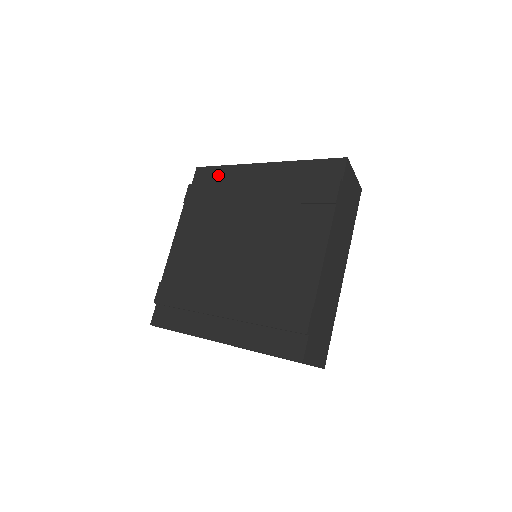
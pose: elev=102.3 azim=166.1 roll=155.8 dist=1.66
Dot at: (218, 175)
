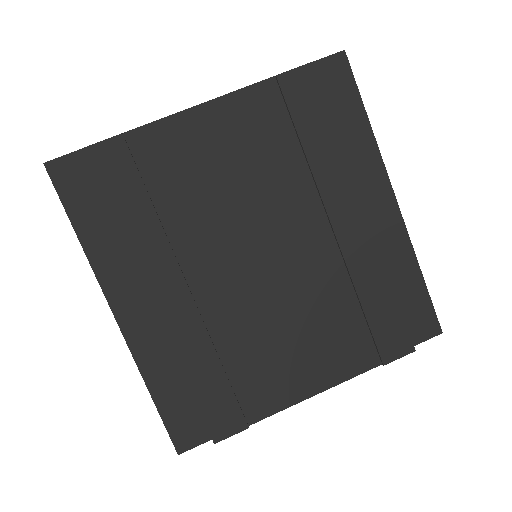
Dot at: (349, 117)
